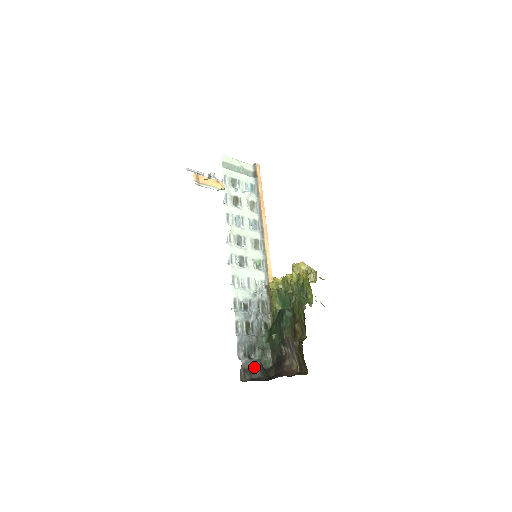
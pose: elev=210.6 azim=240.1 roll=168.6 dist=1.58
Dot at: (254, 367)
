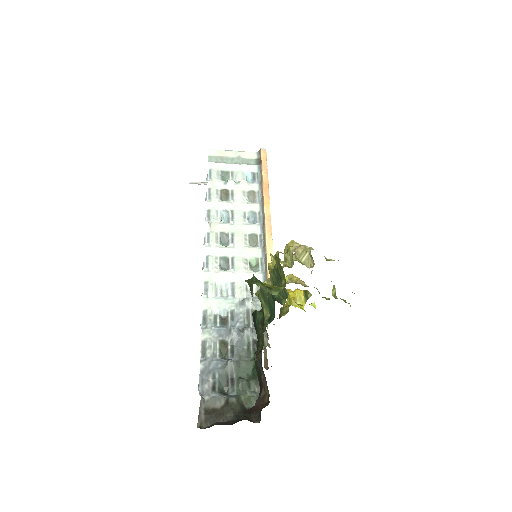
Dot at: (225, 406)
